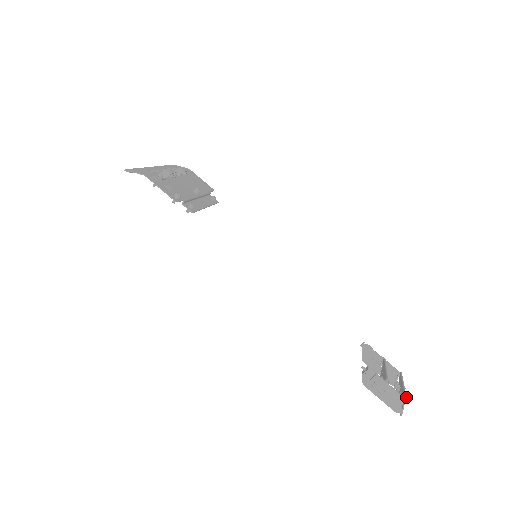
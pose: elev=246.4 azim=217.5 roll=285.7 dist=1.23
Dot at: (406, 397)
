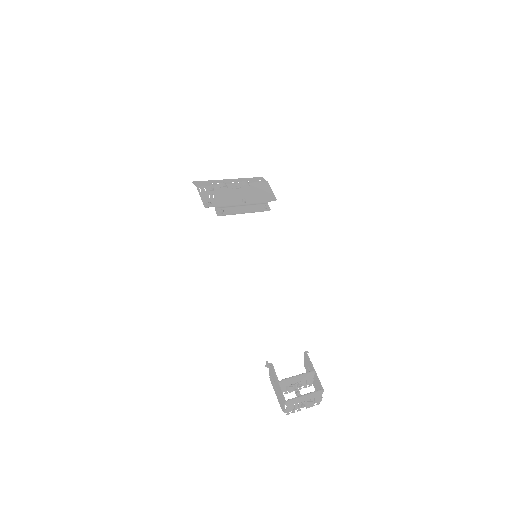
Dot at: (287, 401)
